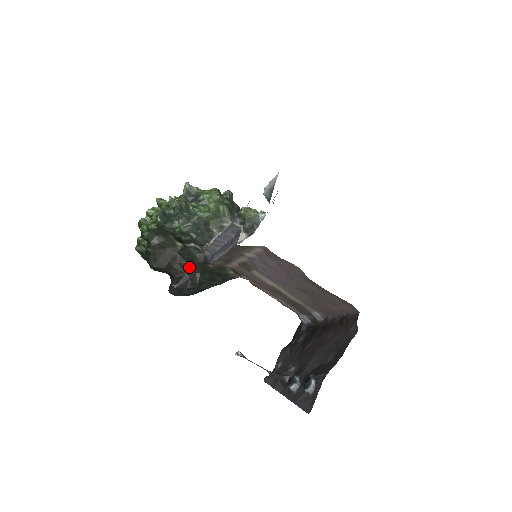
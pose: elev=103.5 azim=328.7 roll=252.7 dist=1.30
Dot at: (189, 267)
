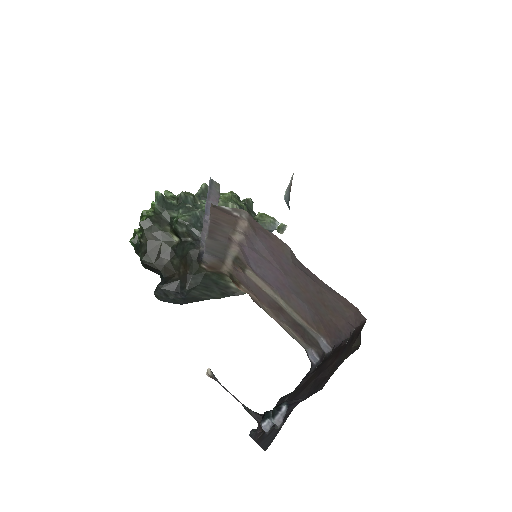
Dot at: (181, 266)
